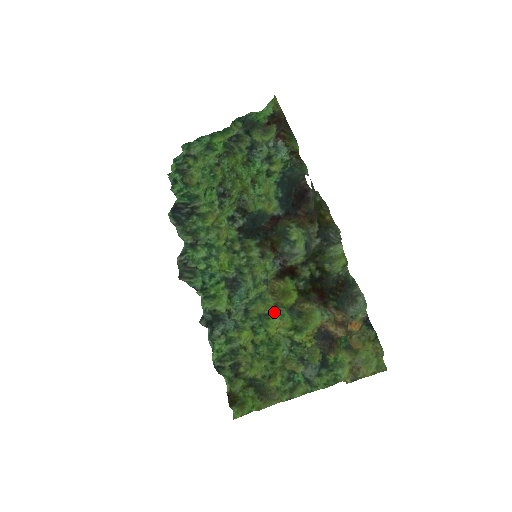
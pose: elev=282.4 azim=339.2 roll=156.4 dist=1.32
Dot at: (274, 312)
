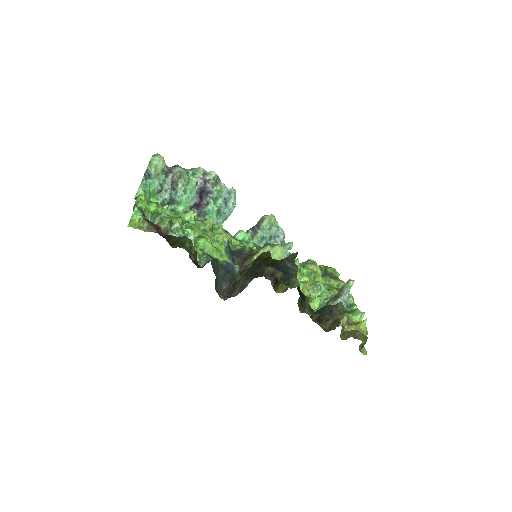
Dot at: occluded
